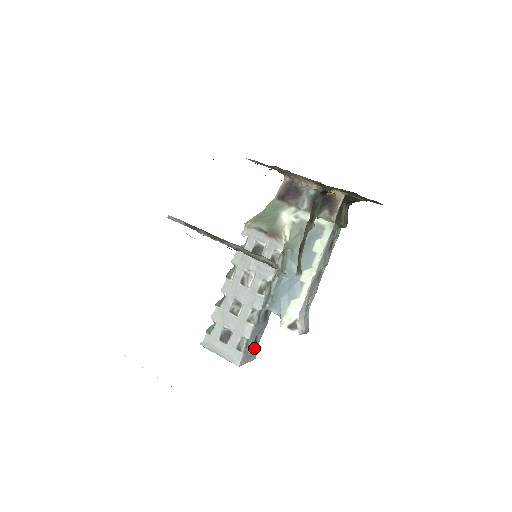
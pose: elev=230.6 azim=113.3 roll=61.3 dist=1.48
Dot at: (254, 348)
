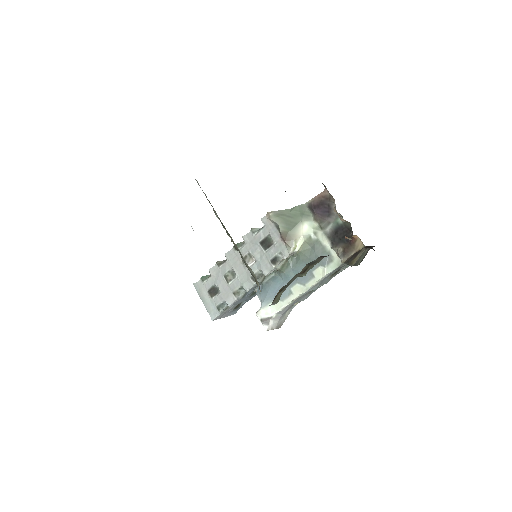
Dot at: (235, 309)
